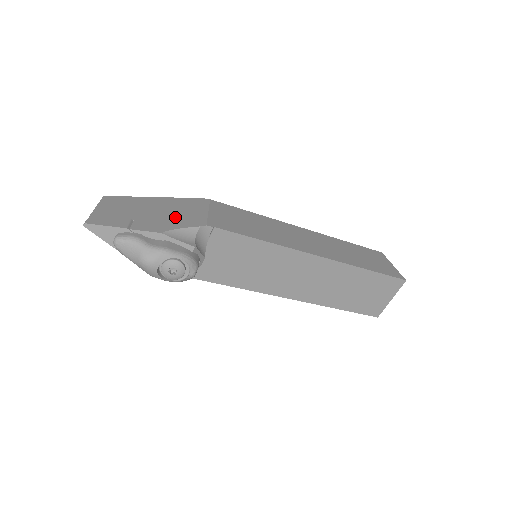
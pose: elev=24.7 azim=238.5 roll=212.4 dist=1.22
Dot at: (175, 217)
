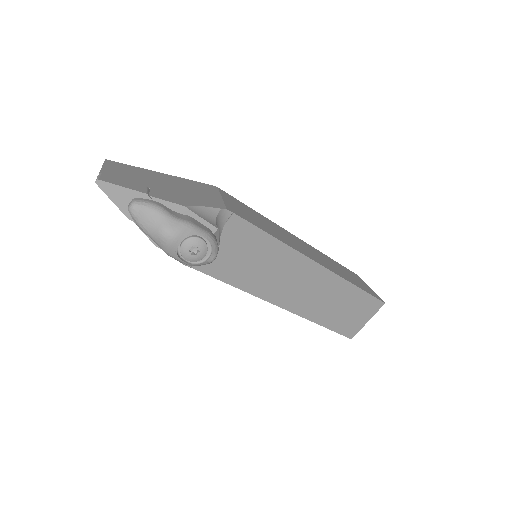
Dot at: (191, 195)
